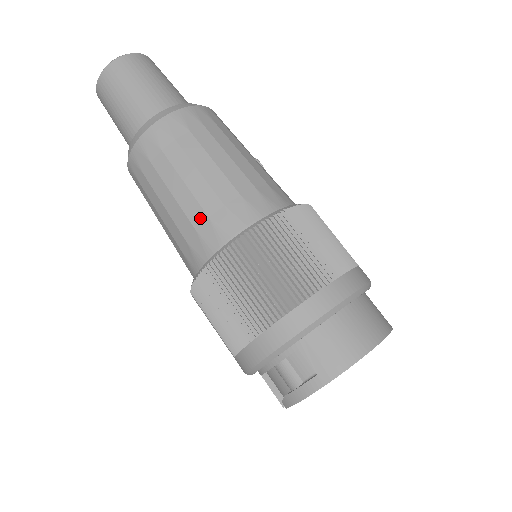
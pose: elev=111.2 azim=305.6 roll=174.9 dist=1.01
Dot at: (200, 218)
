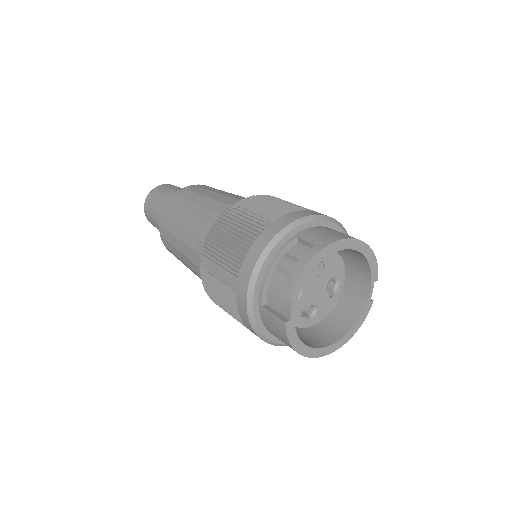
Dot at: (217, 205)
